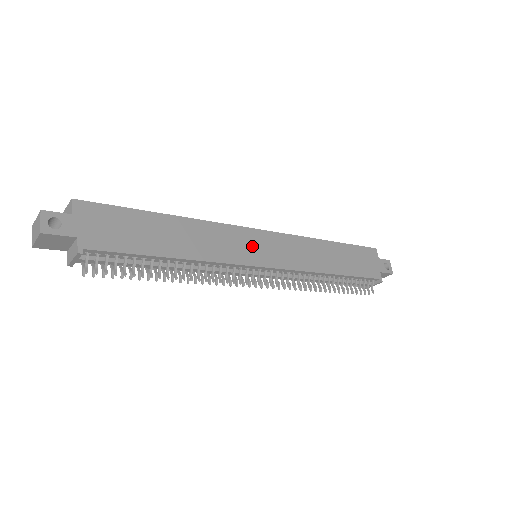
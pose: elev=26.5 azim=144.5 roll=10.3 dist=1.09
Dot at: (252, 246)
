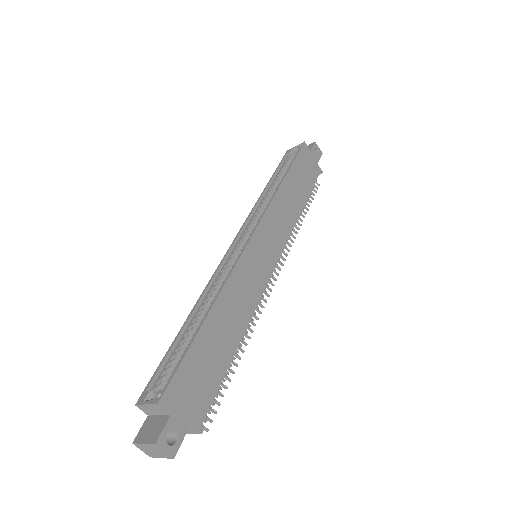
Dot at: (259, 260)
